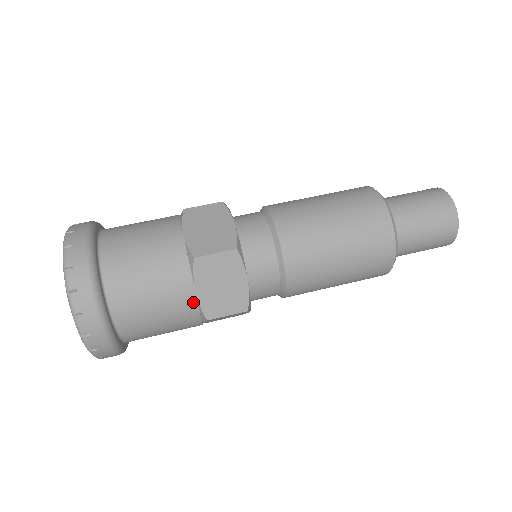
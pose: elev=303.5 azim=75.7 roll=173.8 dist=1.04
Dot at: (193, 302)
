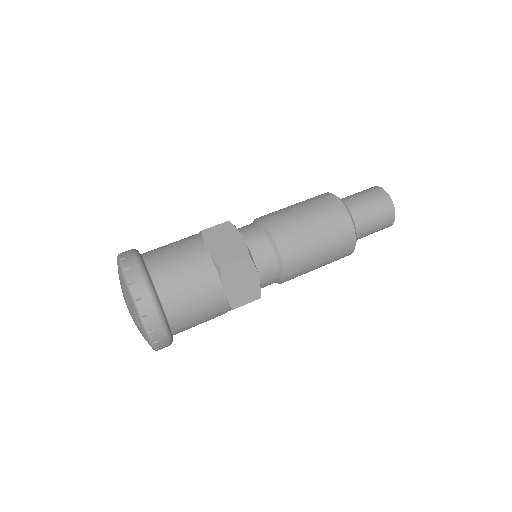
Dot at: (207, 256)
